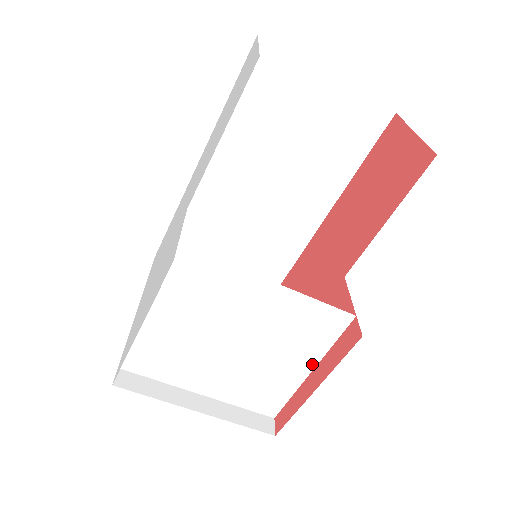
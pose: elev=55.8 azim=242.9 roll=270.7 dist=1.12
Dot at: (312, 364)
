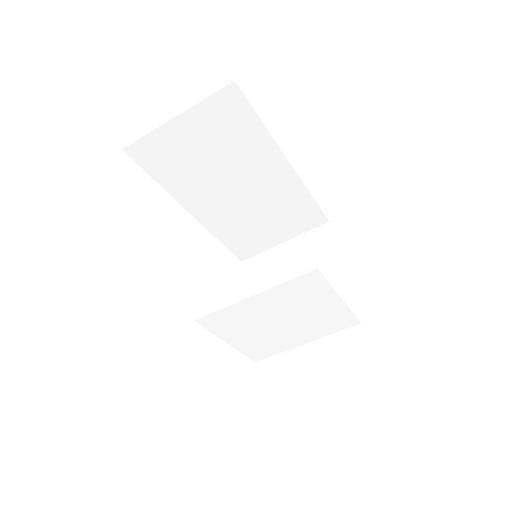
Dot at: (336, 297)
